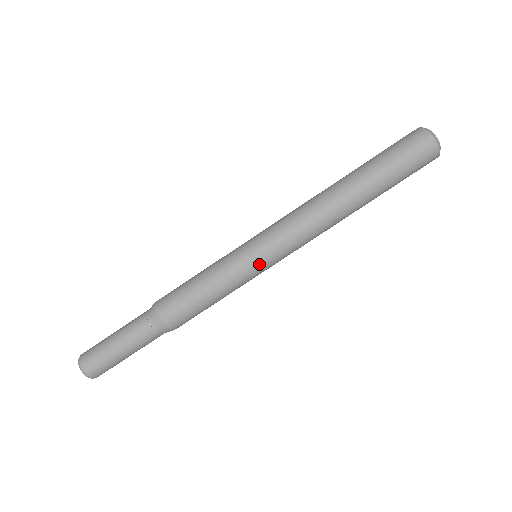
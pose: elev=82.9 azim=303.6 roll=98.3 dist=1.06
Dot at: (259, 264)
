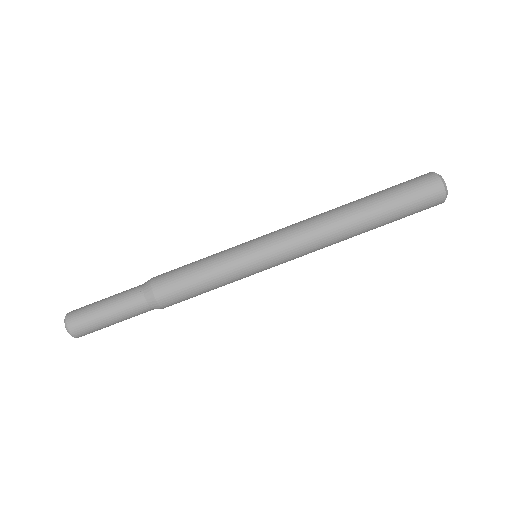
Dot at: (255, 257)
